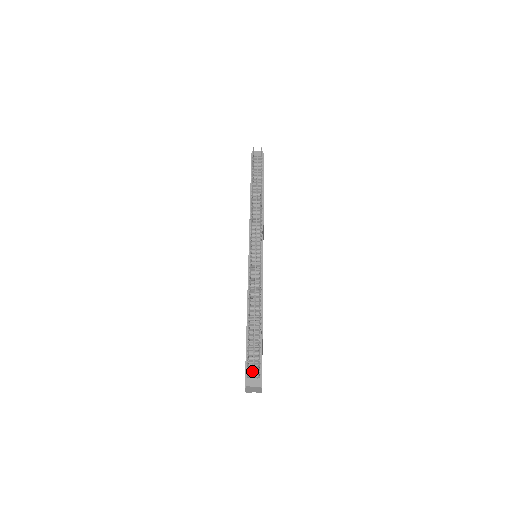
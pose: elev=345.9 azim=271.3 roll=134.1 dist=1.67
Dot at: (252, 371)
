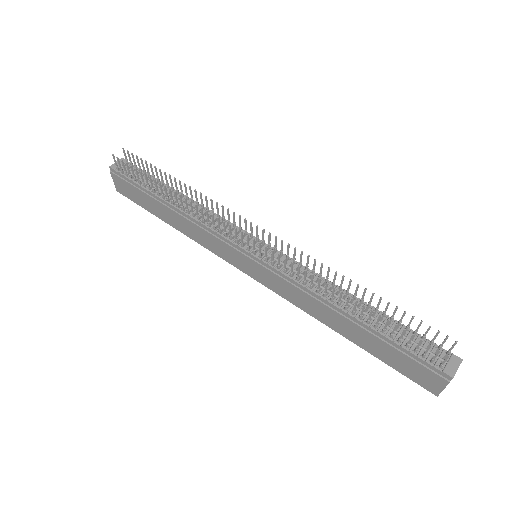
Dot at: (431, 357)
